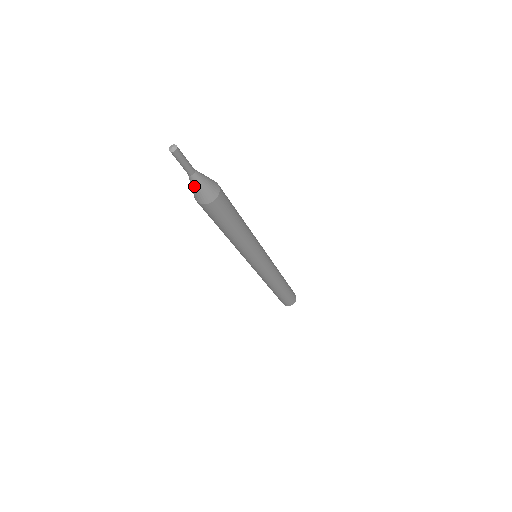
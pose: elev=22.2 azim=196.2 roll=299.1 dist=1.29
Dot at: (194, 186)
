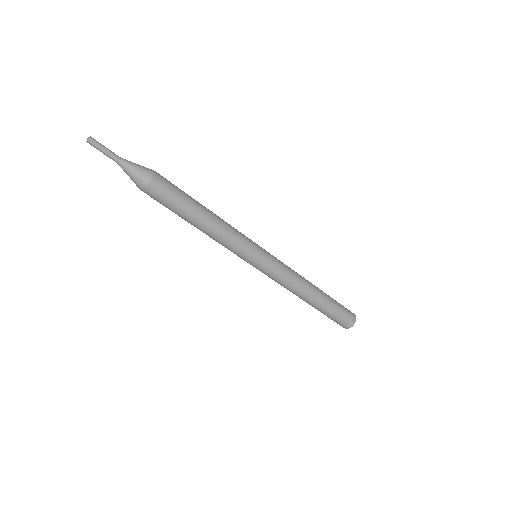
Dot at: (129, 170)
